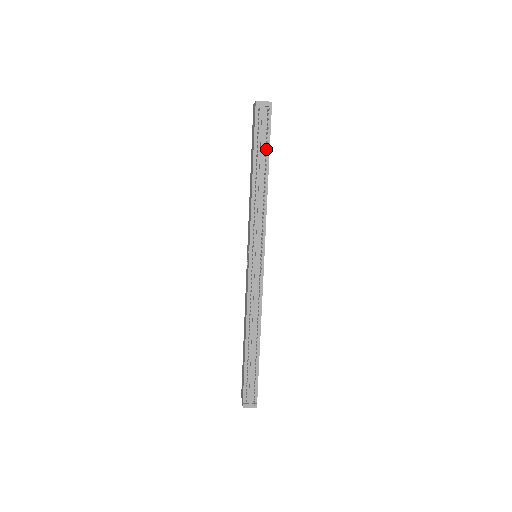
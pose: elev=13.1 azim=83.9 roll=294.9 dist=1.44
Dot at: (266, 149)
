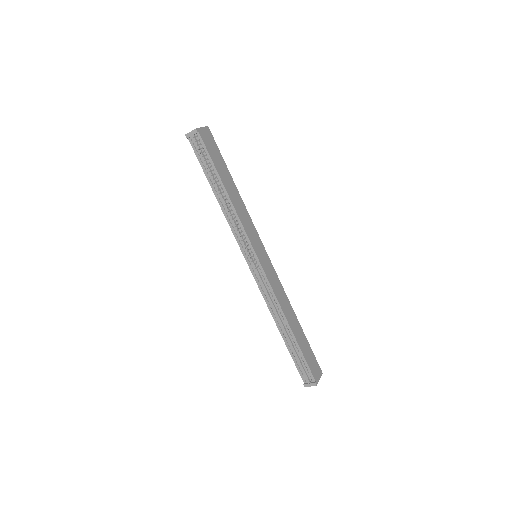
Dot at: (212, 168)
